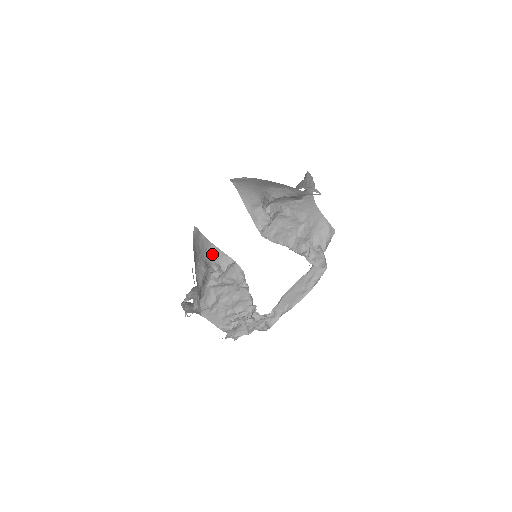
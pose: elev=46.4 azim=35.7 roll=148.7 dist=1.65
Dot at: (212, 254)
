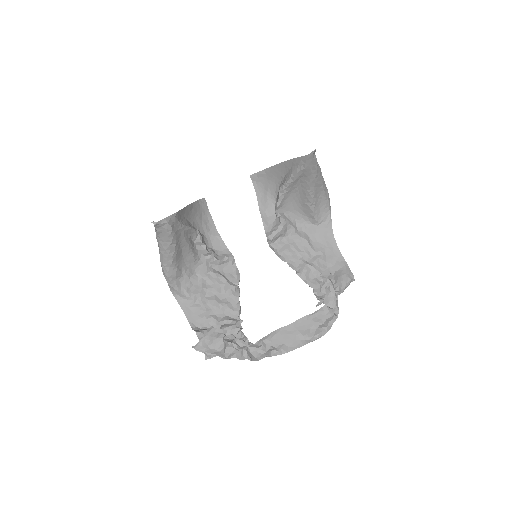
Dot at: (213, 240)
